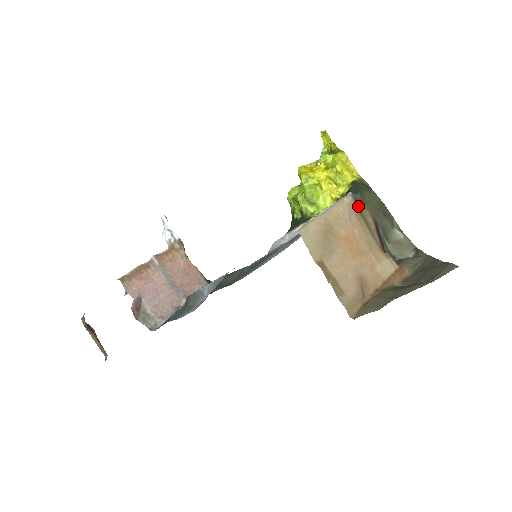
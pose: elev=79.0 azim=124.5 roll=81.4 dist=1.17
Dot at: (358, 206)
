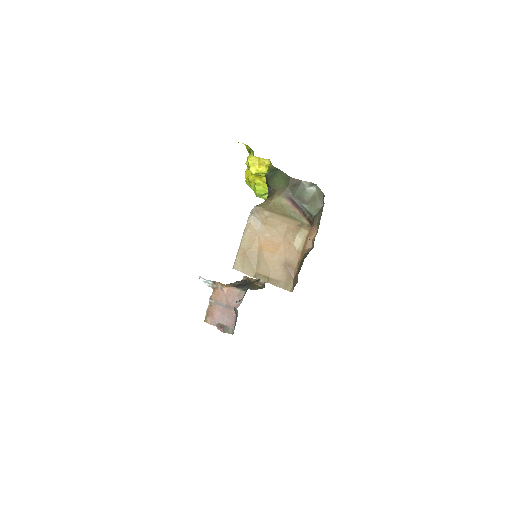
Dot at: (271, 200)
